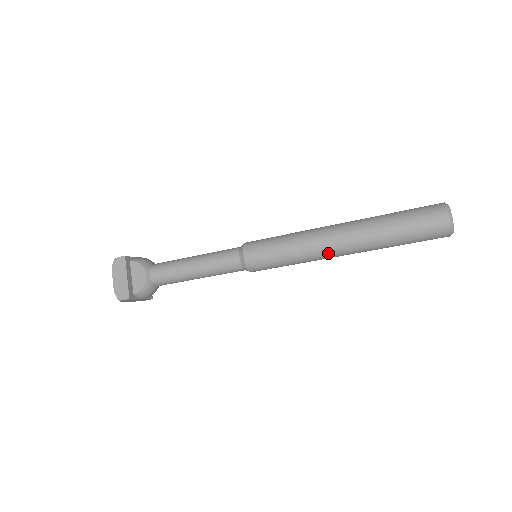
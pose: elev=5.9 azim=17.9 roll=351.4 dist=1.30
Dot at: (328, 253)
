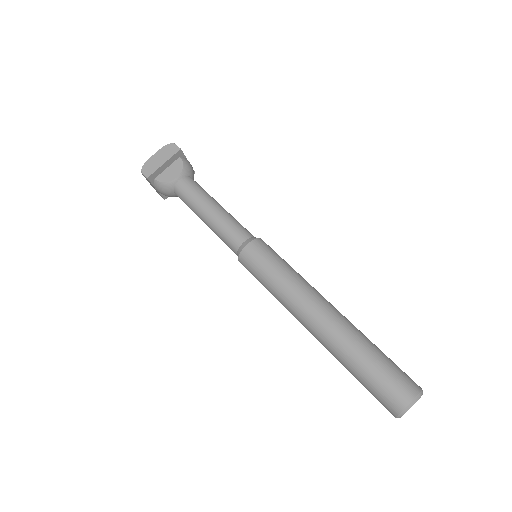
Dot at: (300, 315)
